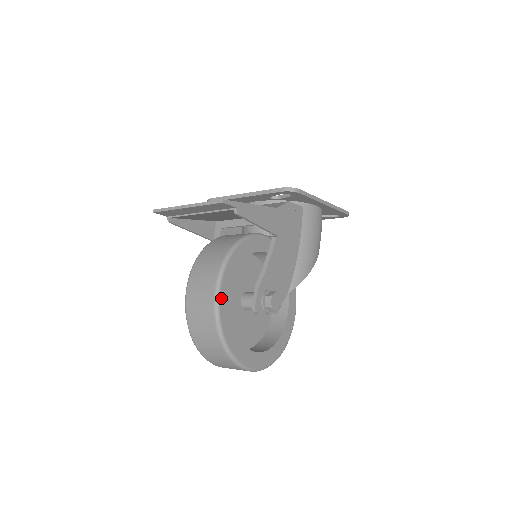
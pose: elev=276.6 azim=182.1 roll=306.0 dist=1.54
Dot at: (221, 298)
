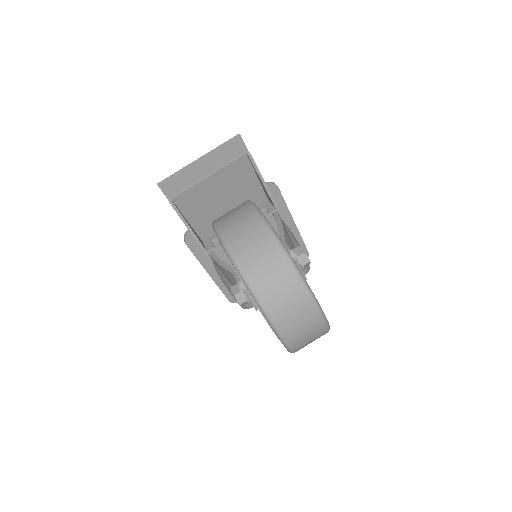
Dot at: (264, 216)
